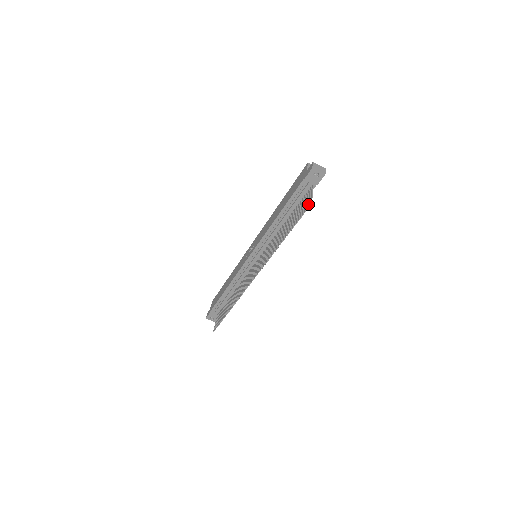
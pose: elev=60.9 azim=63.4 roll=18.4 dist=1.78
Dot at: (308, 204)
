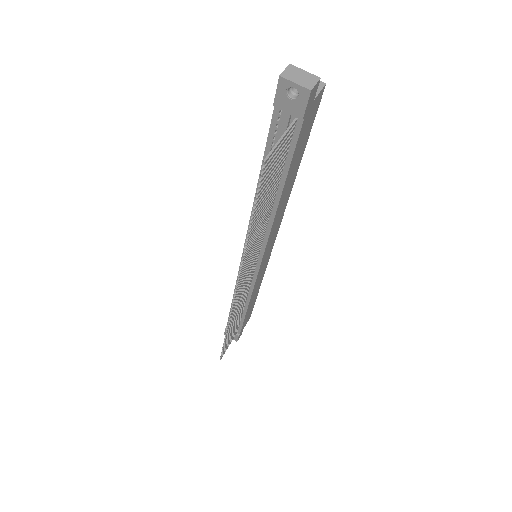
Dot at: occluded
